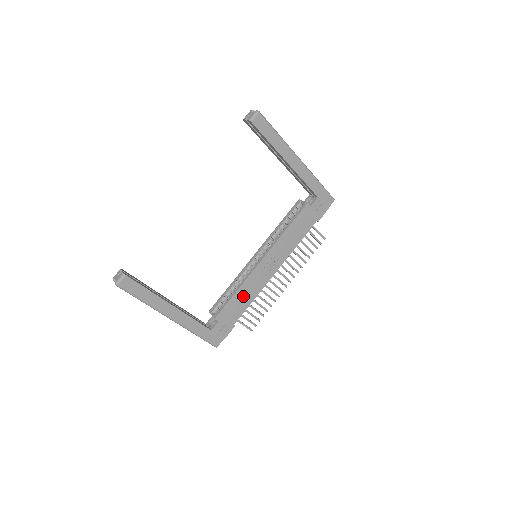
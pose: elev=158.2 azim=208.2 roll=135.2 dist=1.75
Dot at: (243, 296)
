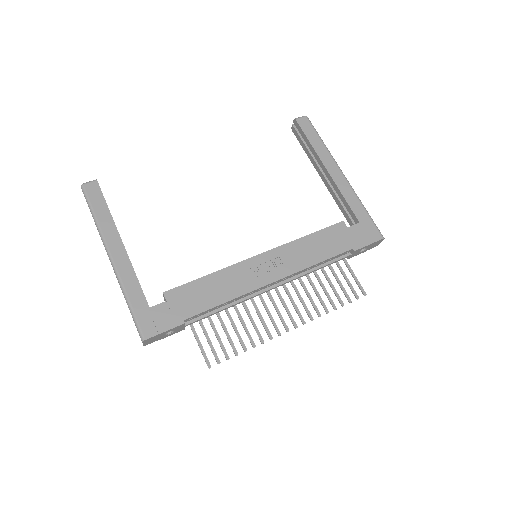
Dot at: (215, 287)
